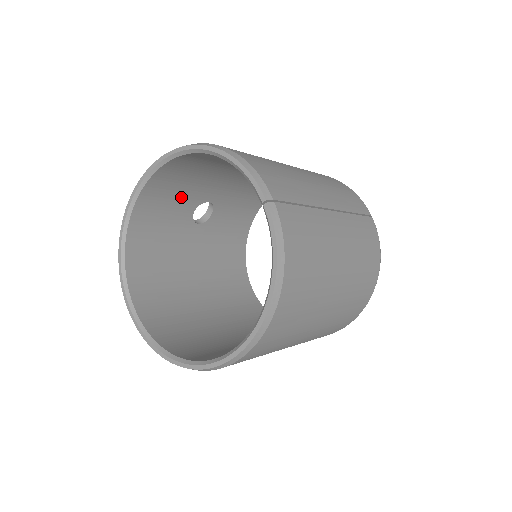
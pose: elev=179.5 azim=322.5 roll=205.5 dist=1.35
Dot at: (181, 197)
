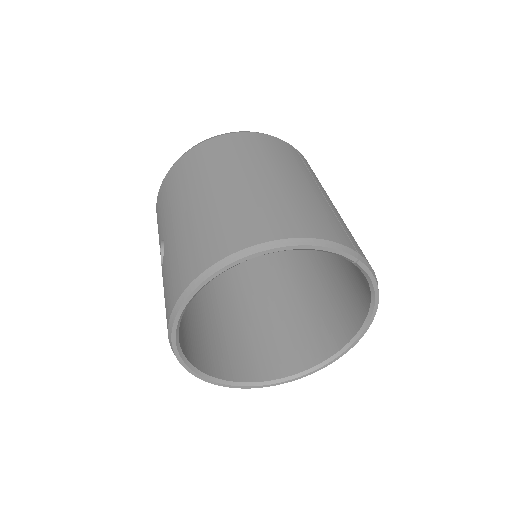
Dot at: occluded
